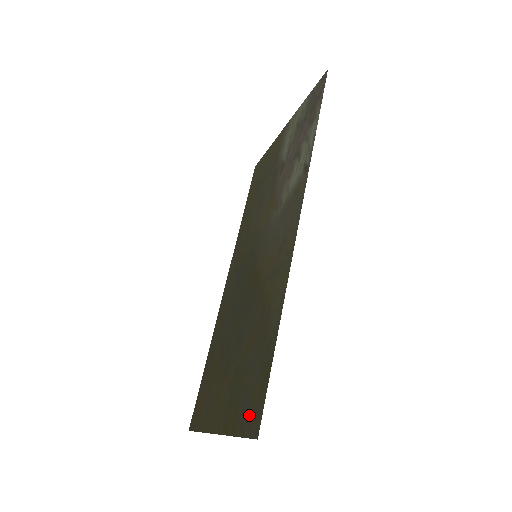
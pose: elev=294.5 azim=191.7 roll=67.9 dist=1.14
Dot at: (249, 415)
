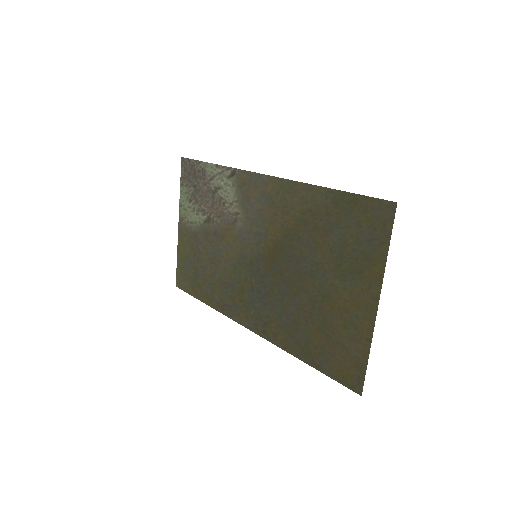
Dot at: (377, 226)
